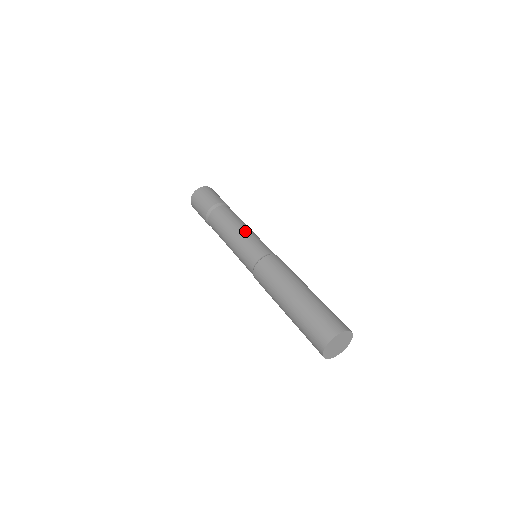
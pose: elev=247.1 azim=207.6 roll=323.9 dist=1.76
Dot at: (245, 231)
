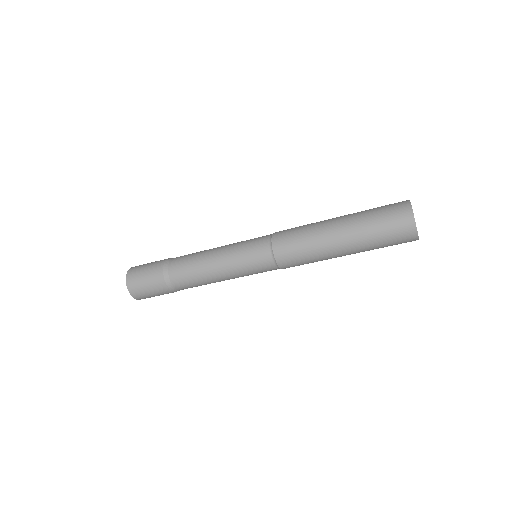
Dot at: (224, 246)
